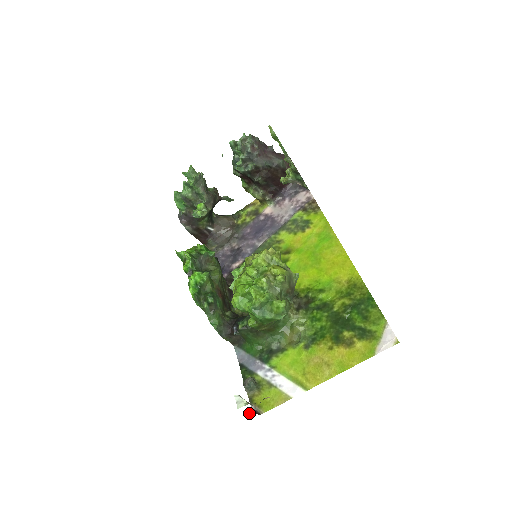
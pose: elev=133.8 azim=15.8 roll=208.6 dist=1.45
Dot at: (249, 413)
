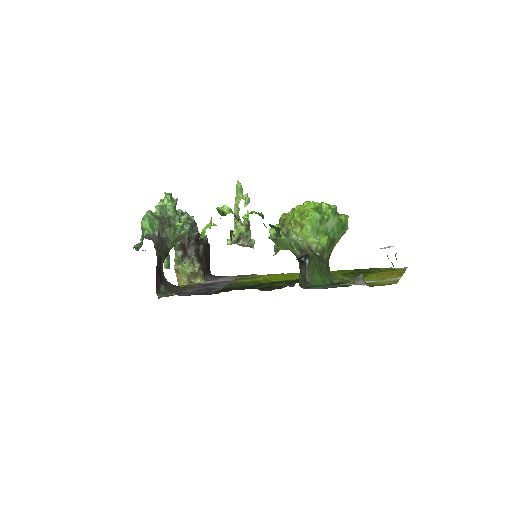
Dot at: occluded
